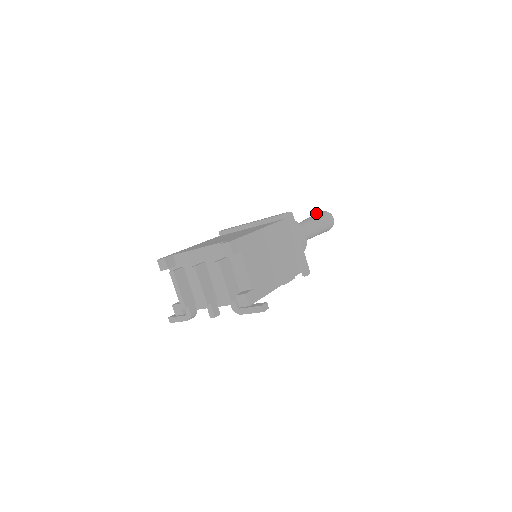
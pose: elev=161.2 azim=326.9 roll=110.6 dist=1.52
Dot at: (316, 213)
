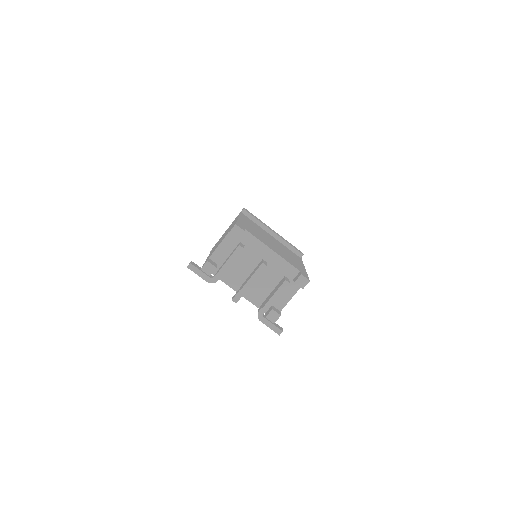
Dot at: occluded
